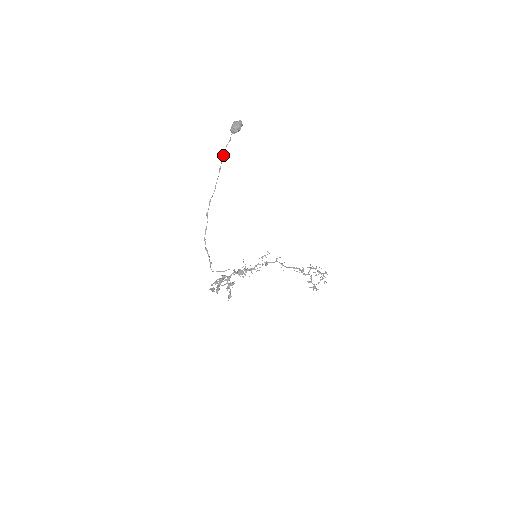
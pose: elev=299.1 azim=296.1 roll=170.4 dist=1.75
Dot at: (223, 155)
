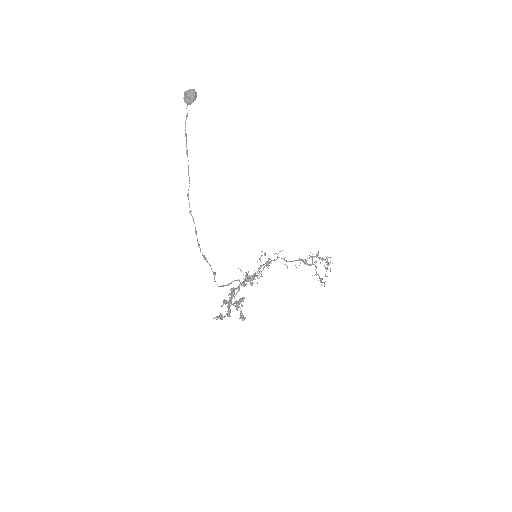
Dot at: (185, 134)
